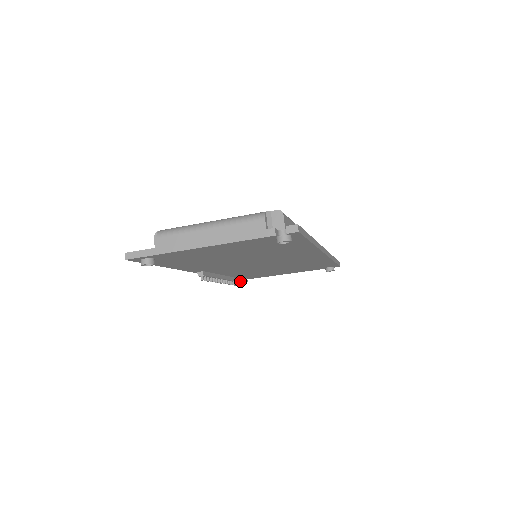
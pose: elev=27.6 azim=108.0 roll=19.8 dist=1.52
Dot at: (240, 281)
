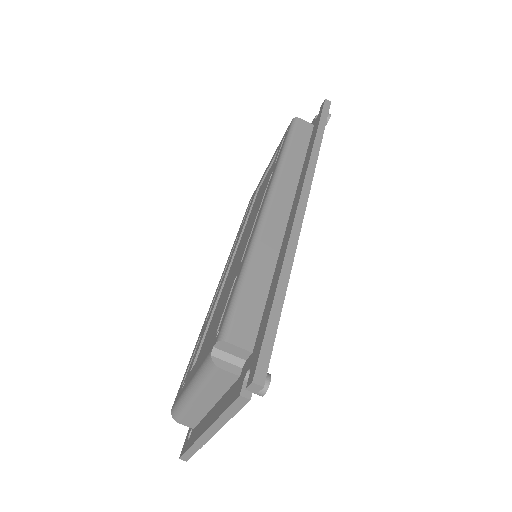
Dot at: occluded
